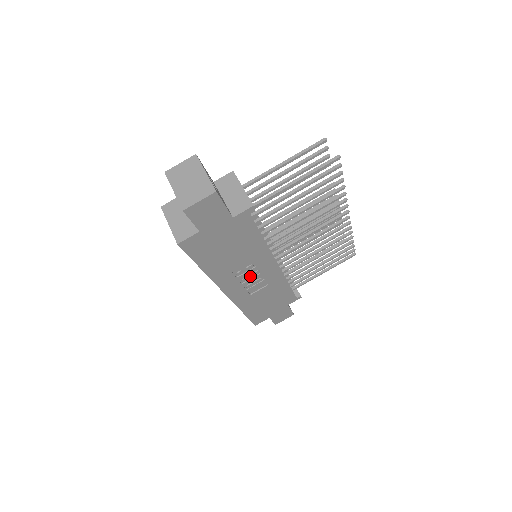
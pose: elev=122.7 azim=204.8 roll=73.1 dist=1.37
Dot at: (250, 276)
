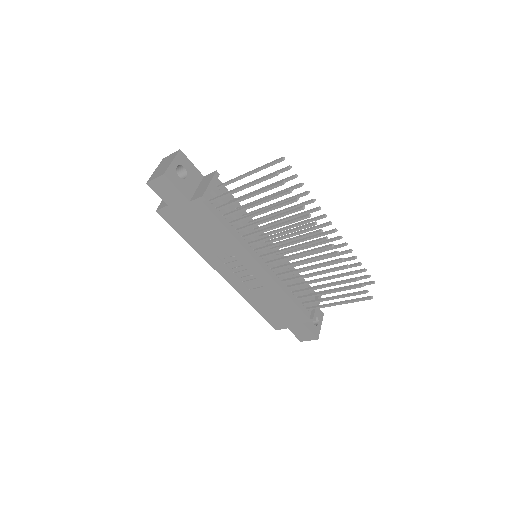
Dot at: (238, 268)
